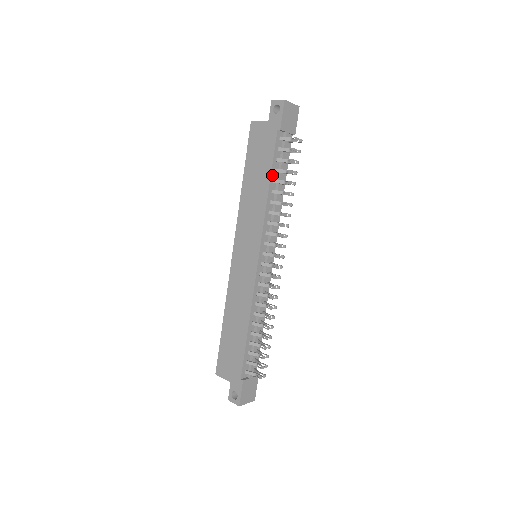
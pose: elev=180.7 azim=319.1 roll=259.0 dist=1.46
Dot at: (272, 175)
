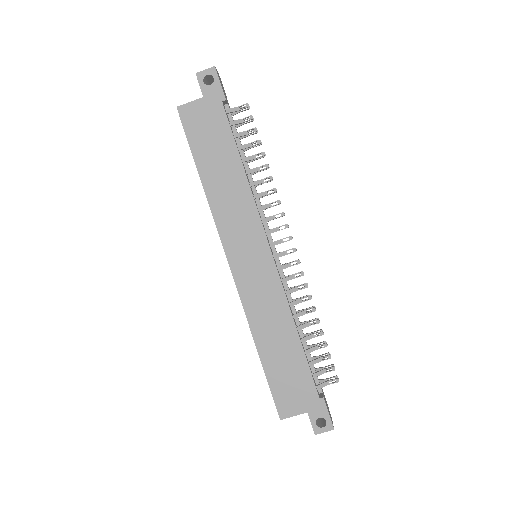
Dot at: (239, 154)
